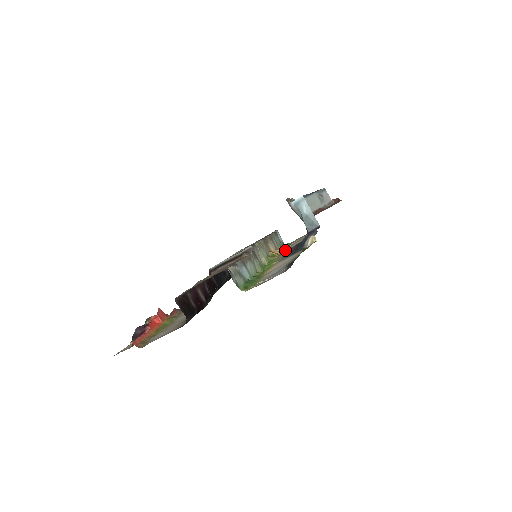
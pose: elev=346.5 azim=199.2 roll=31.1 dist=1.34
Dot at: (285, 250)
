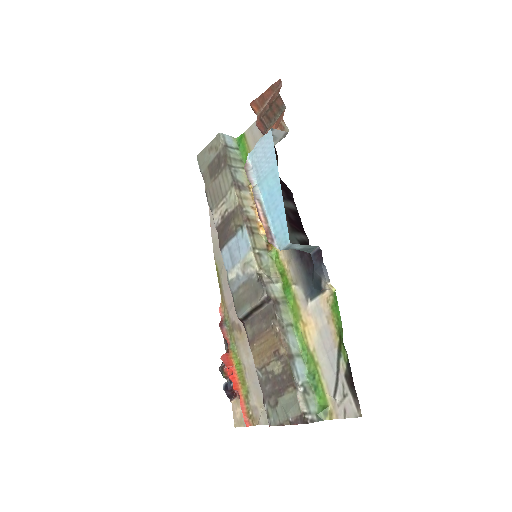
Dot at: occluded
